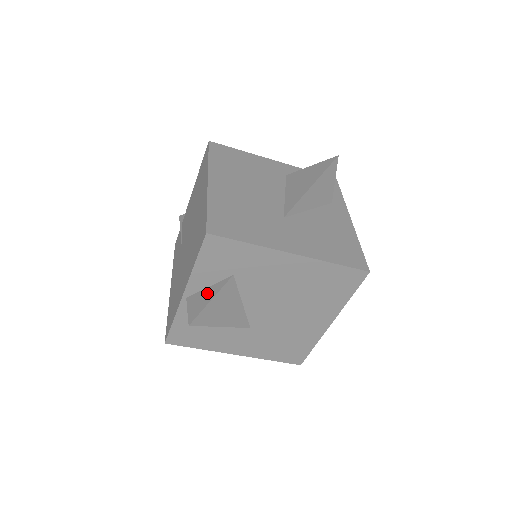
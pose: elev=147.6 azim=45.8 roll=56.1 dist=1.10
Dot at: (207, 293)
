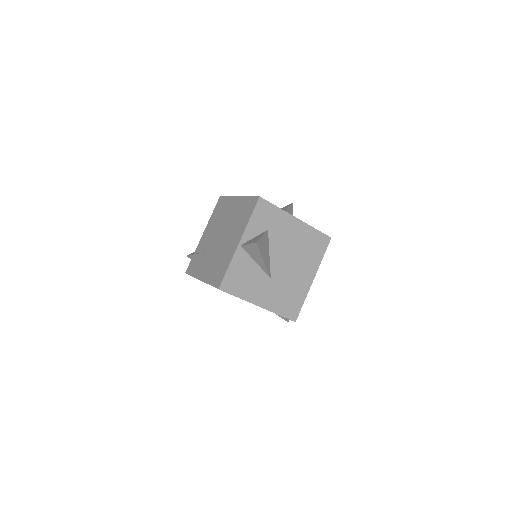
Dot at: (256, 237)
